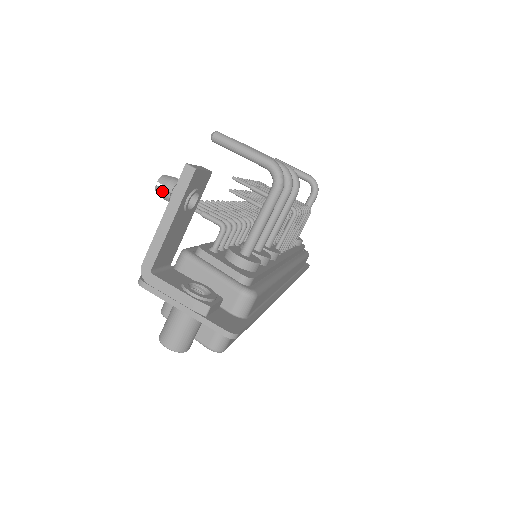
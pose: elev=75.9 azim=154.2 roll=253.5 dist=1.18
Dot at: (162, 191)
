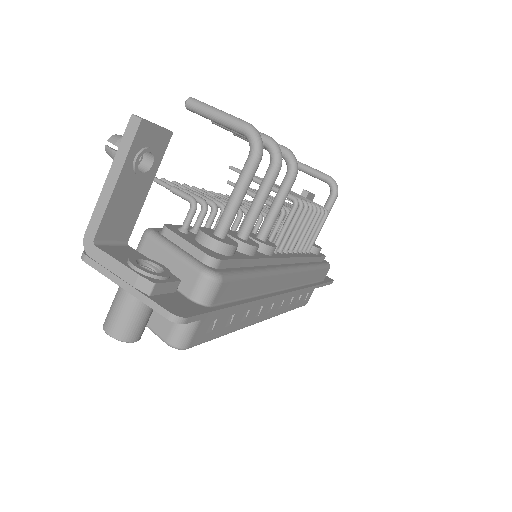
Dot at: (111, 151)
